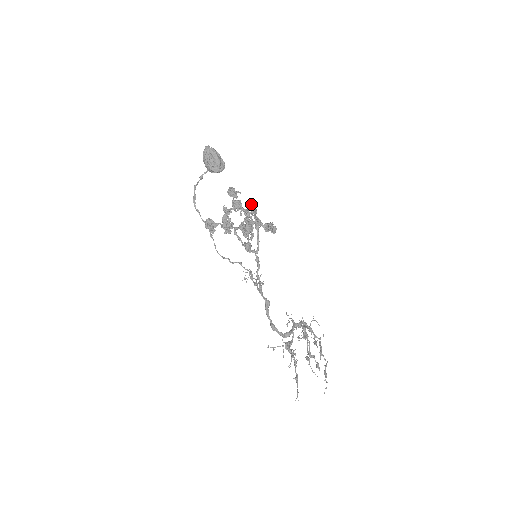
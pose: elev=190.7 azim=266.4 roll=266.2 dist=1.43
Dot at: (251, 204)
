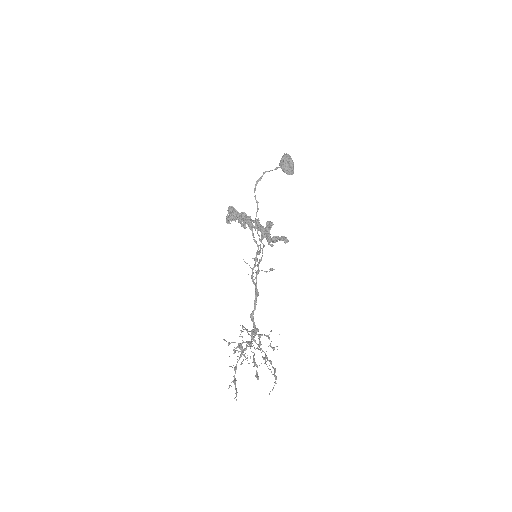
Dot at: (258, 221)
